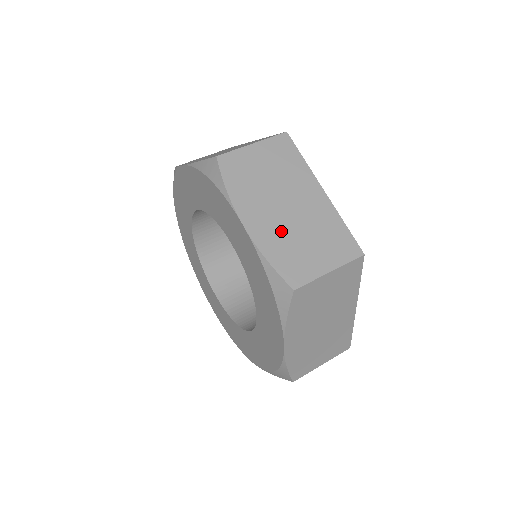
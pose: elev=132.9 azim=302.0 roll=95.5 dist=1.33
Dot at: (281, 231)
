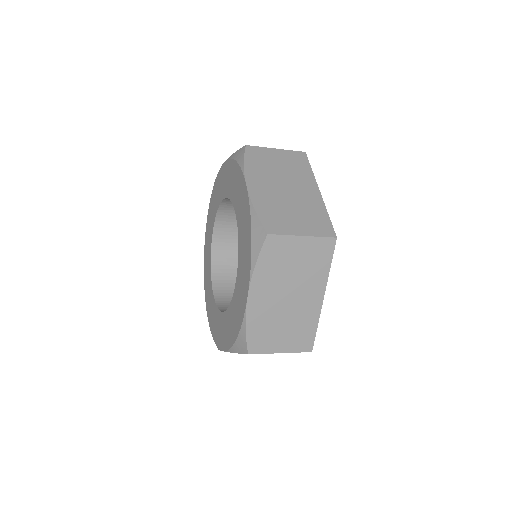
Dot at: (274, 199)
